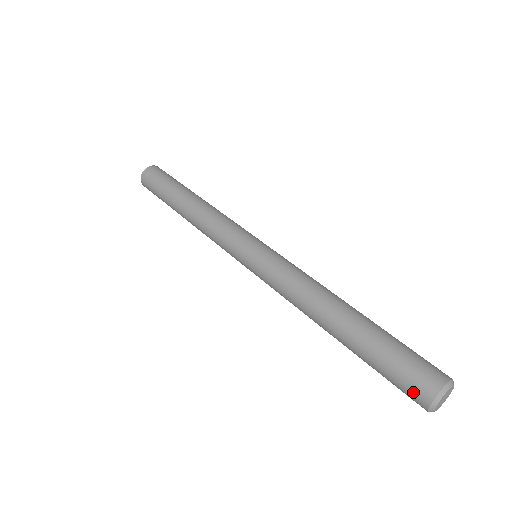
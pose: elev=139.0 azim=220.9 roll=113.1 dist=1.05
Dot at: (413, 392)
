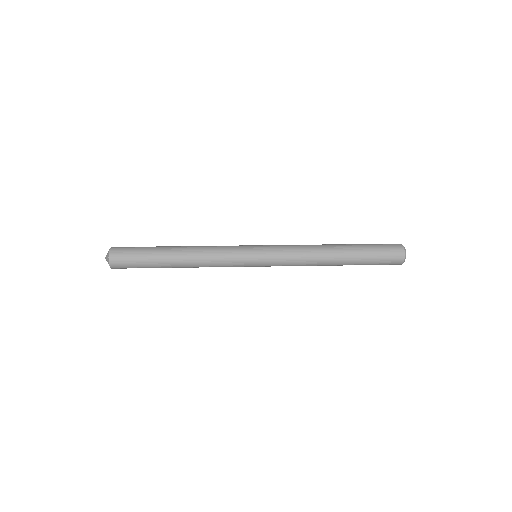
Dot at: (394, 261)
